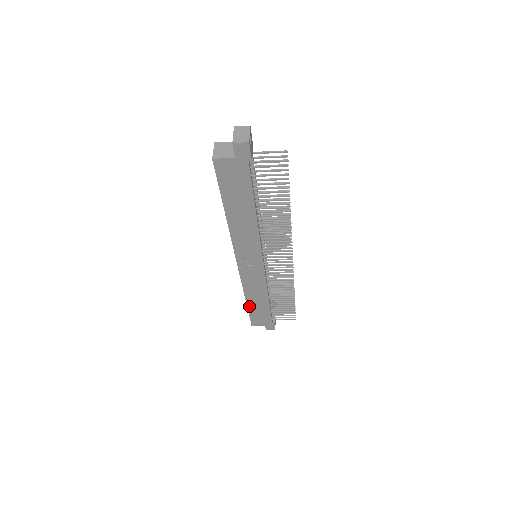
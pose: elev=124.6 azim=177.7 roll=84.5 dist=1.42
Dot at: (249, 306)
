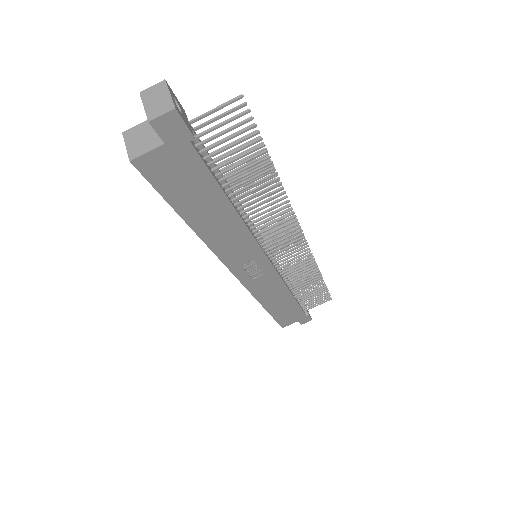
Dot at: (271, 312)
